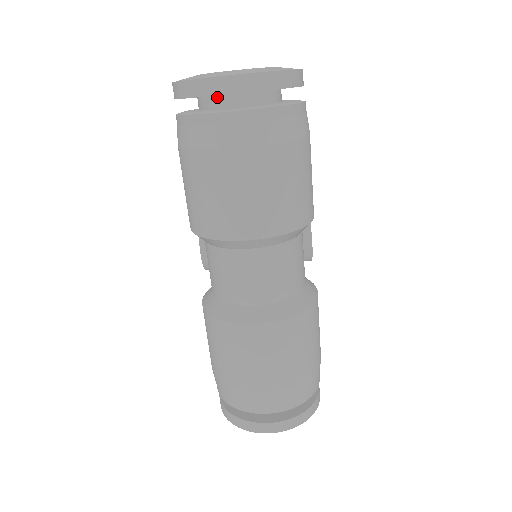
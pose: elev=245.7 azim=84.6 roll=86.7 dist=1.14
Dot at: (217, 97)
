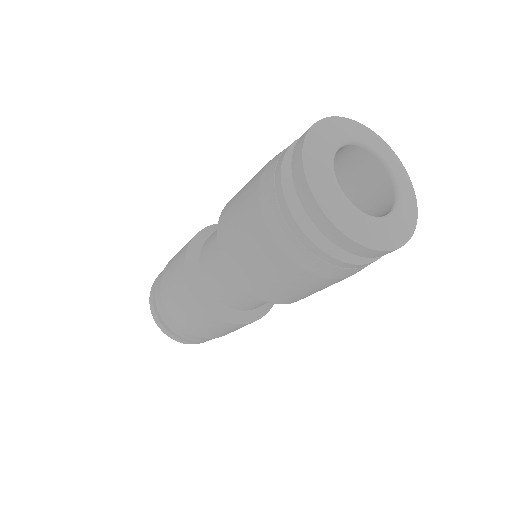
Dot at: occluded
